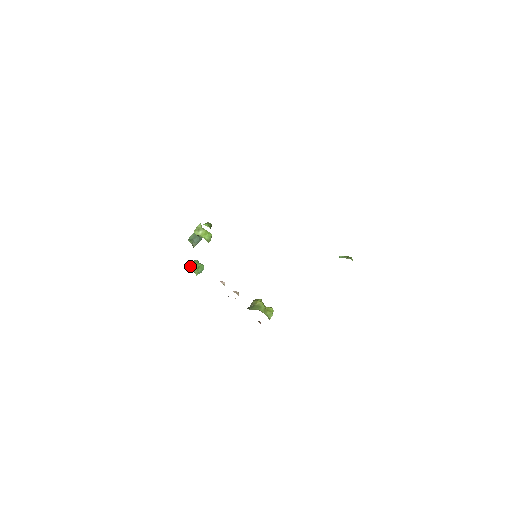
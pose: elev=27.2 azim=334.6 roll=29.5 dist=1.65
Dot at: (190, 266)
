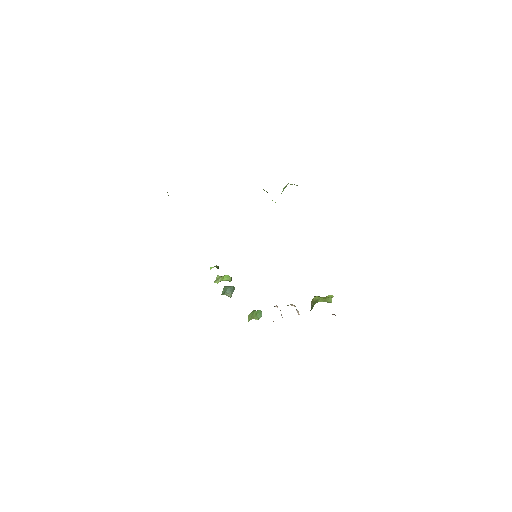
Dot at: (250, 318)
